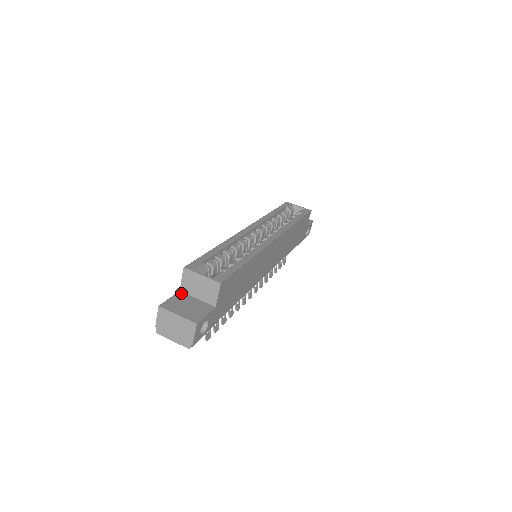
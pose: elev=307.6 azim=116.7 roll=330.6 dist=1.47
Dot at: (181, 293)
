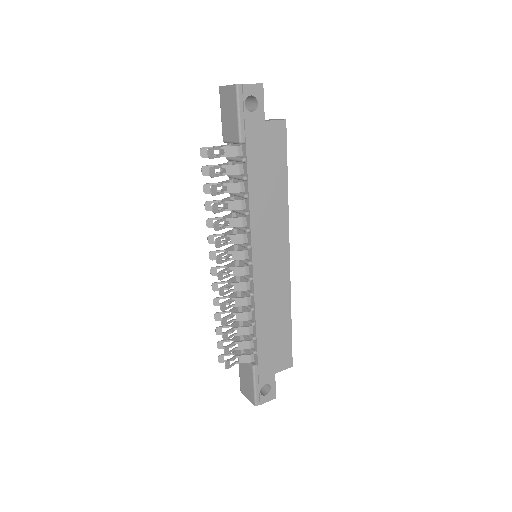
Dot at: occluded
